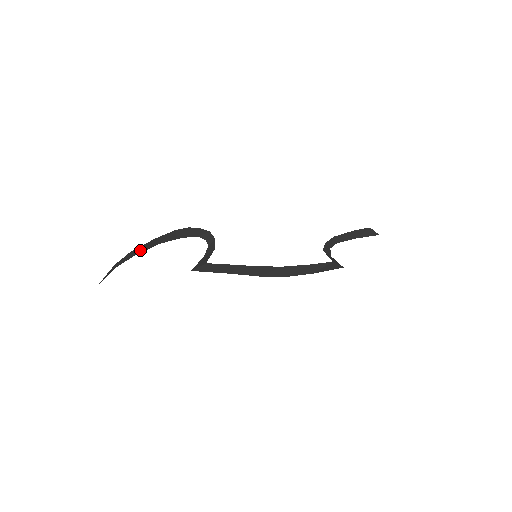
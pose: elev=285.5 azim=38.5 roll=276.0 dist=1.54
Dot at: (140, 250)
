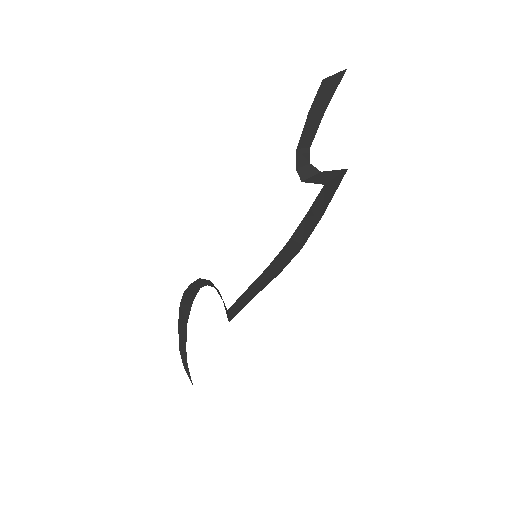
Dot at: (183, 341)
